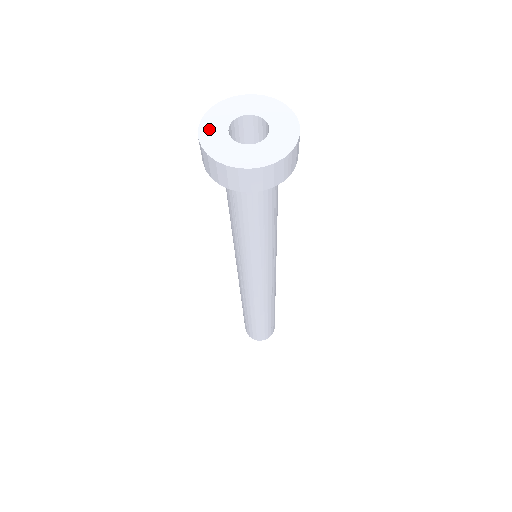
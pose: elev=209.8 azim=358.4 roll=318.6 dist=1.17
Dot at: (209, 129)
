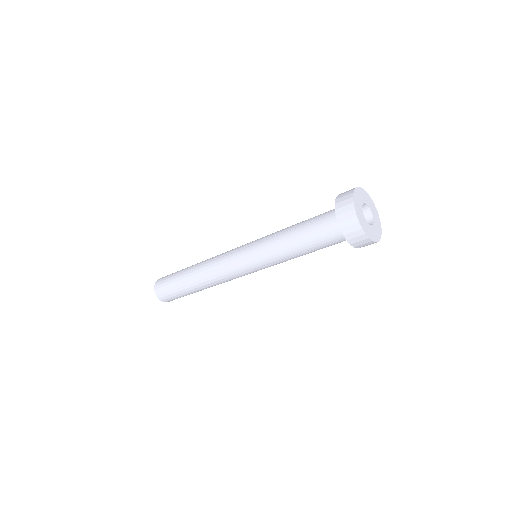
Dot at: (361, 220)
